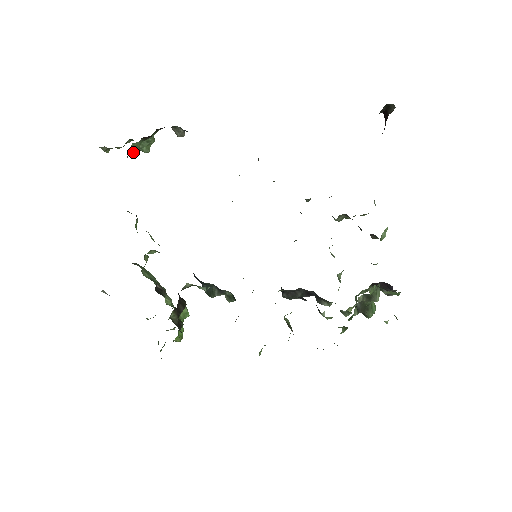
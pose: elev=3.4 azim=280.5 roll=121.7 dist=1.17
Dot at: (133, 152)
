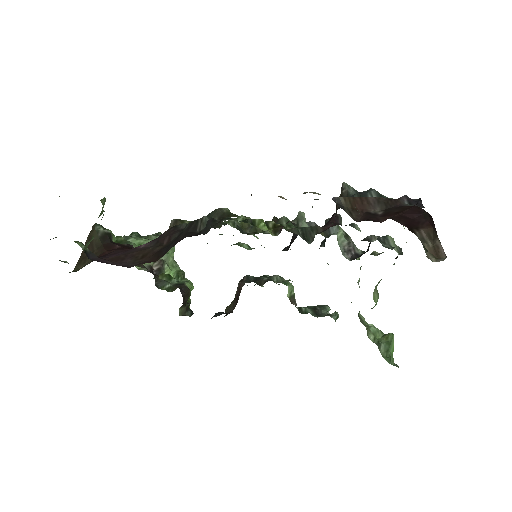
Dot at: (88, 243)
